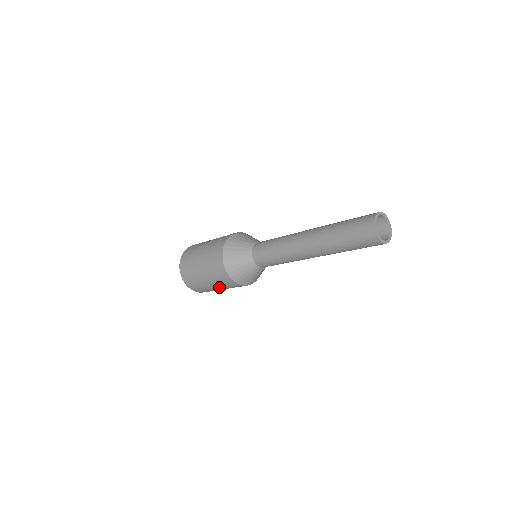
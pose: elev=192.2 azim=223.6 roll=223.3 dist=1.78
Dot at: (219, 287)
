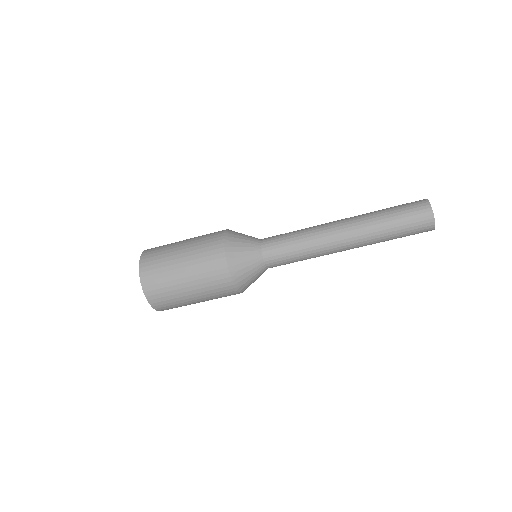
Dot at: (204, 300)
